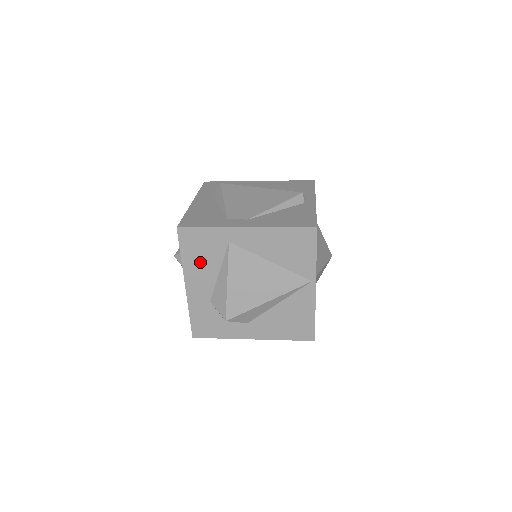
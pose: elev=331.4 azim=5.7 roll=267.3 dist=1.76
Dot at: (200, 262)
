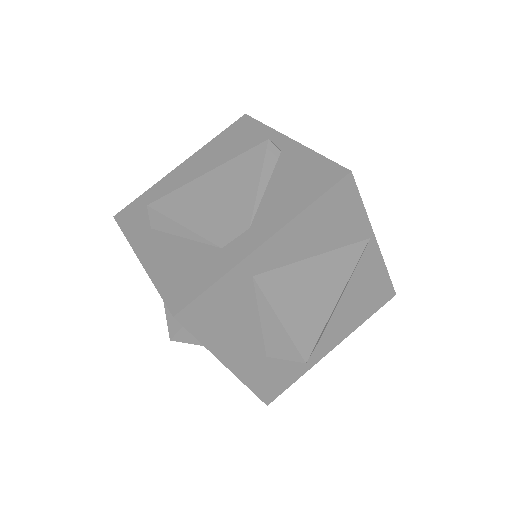
Dot at: (229, 328)
